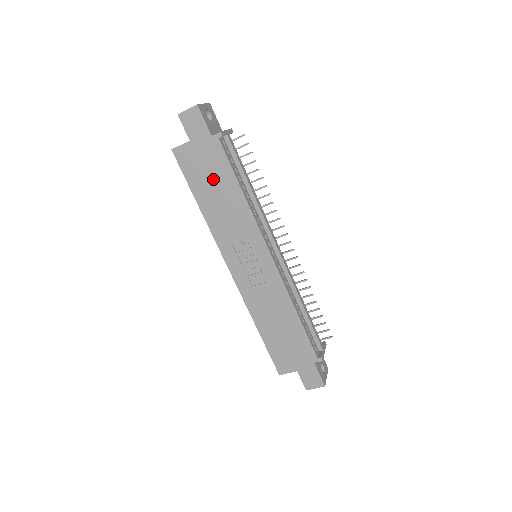
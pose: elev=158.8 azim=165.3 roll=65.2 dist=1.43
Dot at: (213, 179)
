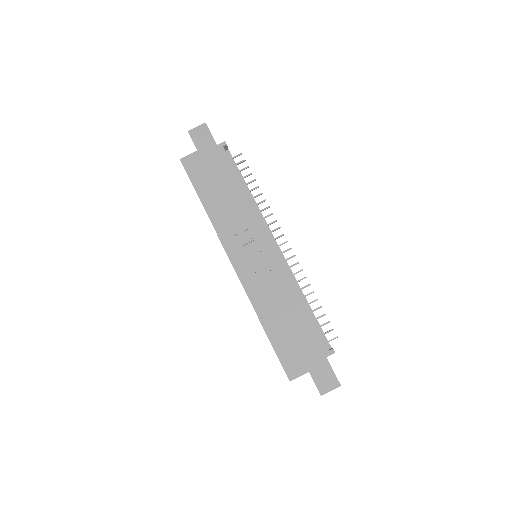
Dot at: (217, 180)
